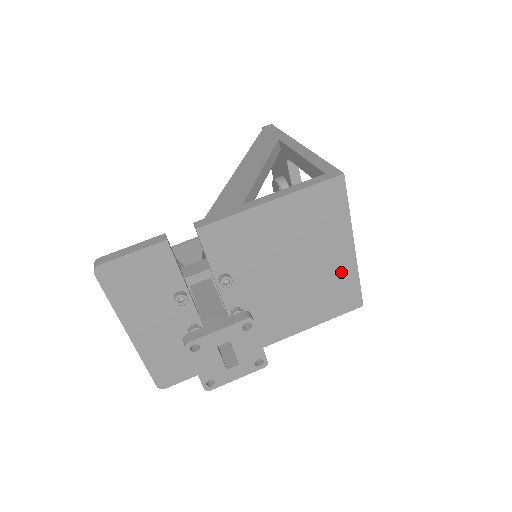
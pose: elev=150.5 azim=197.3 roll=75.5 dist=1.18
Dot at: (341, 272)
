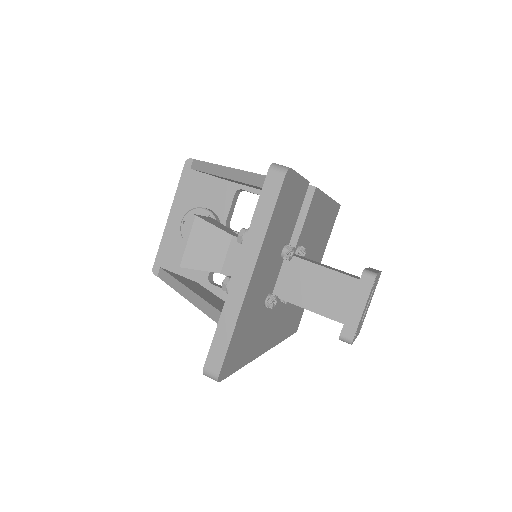
Dot at: occluded
